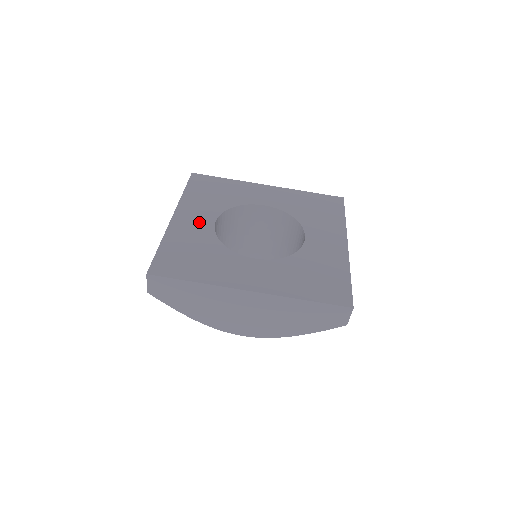
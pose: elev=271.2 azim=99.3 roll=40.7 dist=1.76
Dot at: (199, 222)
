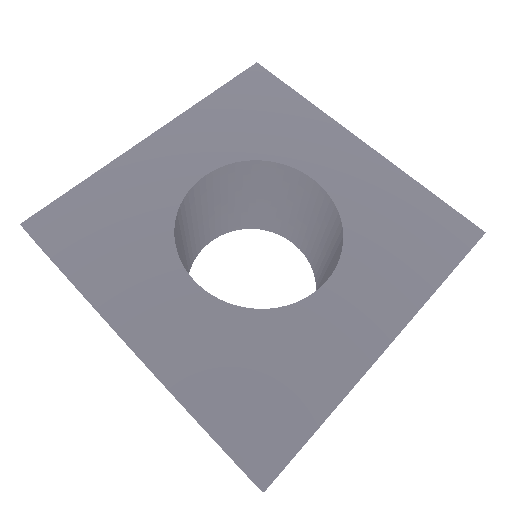
Dot at: (178, 309)
